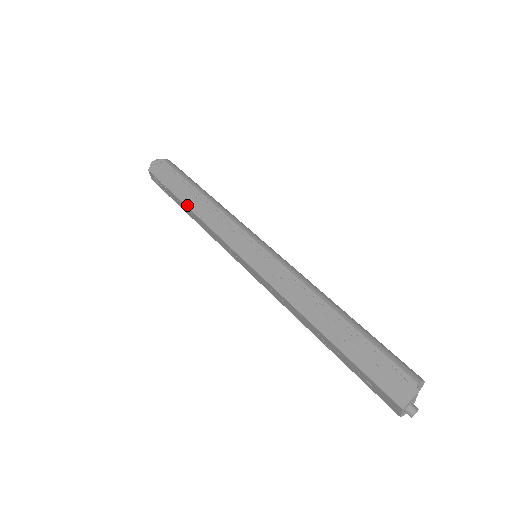
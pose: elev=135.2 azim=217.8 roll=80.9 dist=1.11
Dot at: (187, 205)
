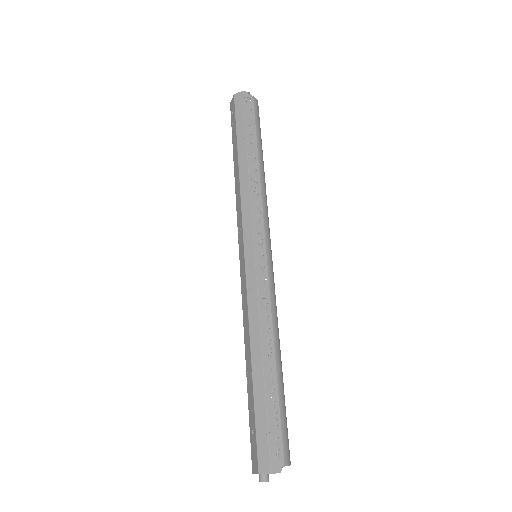
Dot at: (239, 160)
